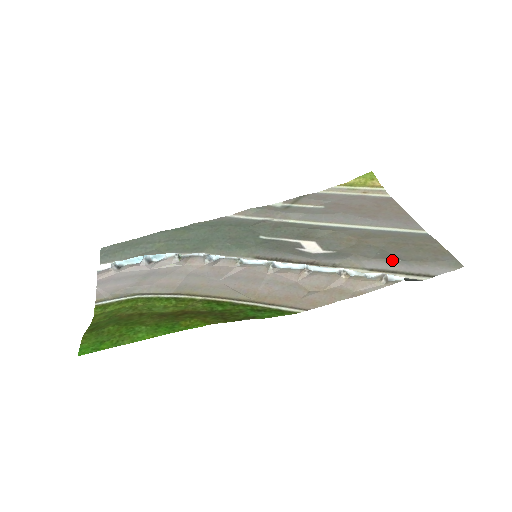
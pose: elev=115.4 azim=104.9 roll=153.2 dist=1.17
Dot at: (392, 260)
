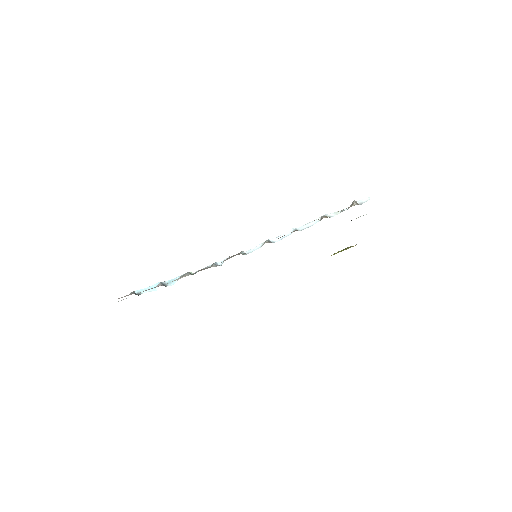
Dot at: occluded
